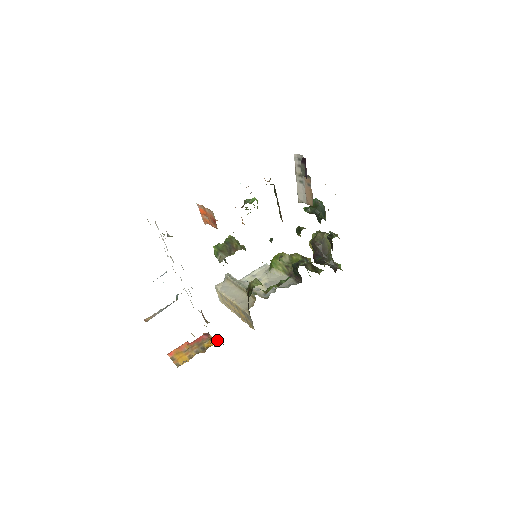
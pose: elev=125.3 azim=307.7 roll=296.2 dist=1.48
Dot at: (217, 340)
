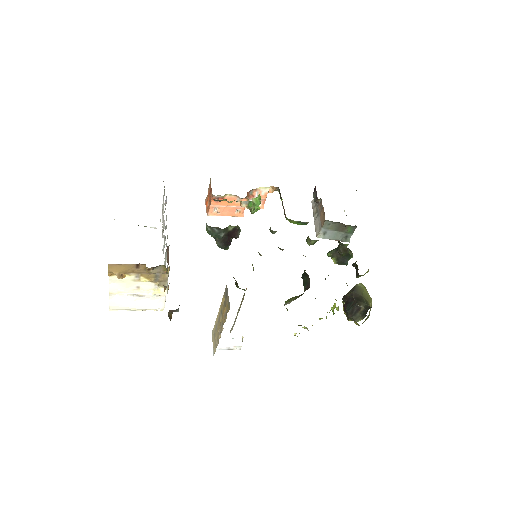
Dot at: occluded
